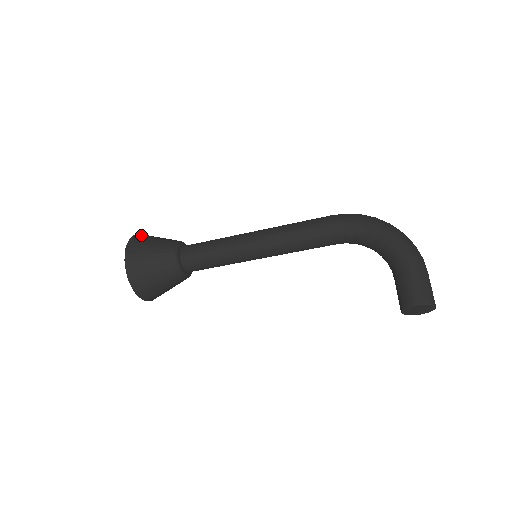
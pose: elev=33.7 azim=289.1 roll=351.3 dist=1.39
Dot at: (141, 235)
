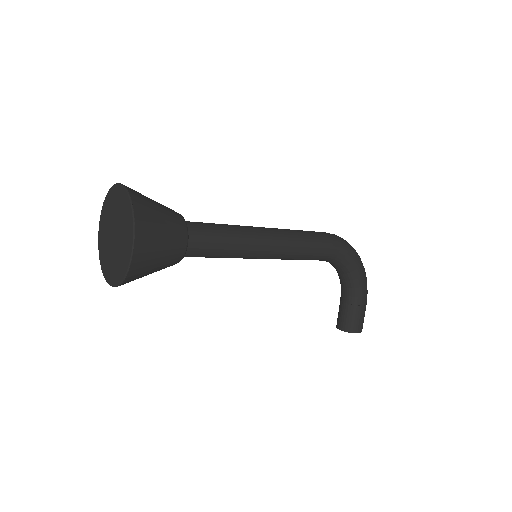
Dot at: (138, 199)
